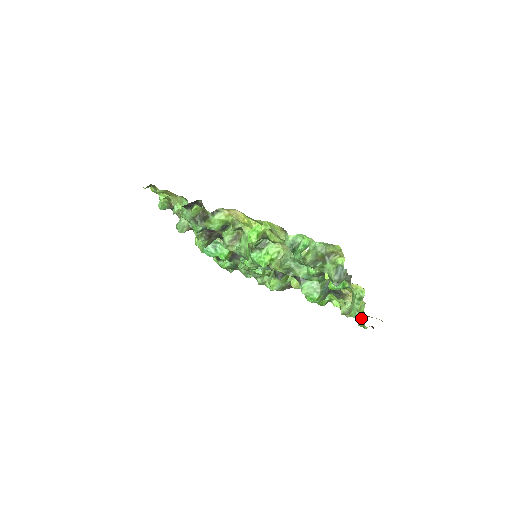
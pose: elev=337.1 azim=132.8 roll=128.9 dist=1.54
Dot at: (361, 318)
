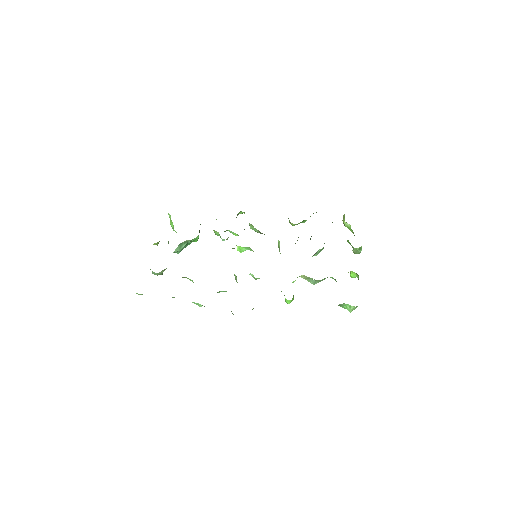
Dot at: (350, 230)
